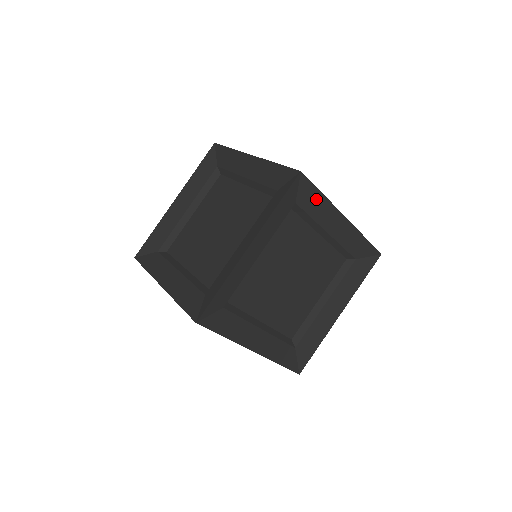
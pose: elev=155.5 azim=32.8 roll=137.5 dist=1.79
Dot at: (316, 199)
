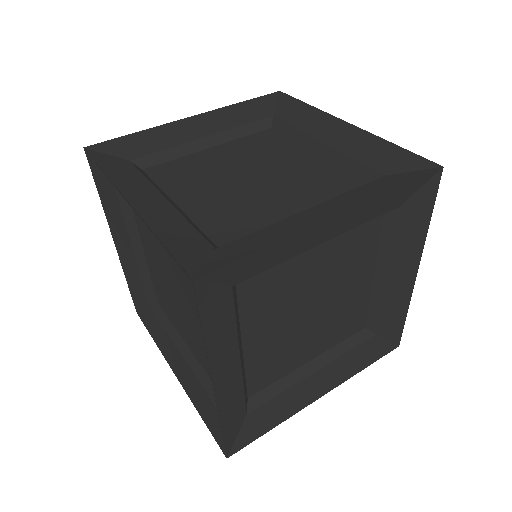
Dot at: (260, 258)
